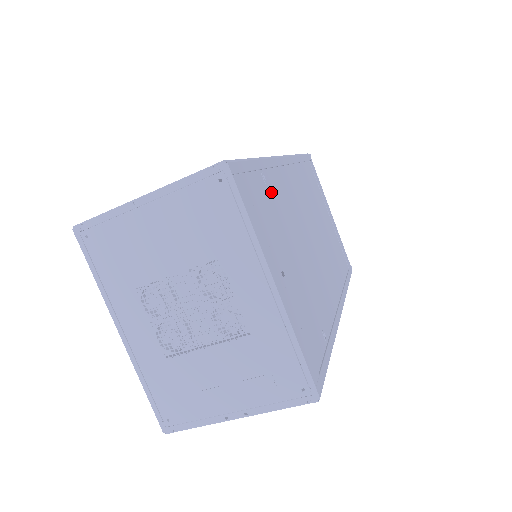
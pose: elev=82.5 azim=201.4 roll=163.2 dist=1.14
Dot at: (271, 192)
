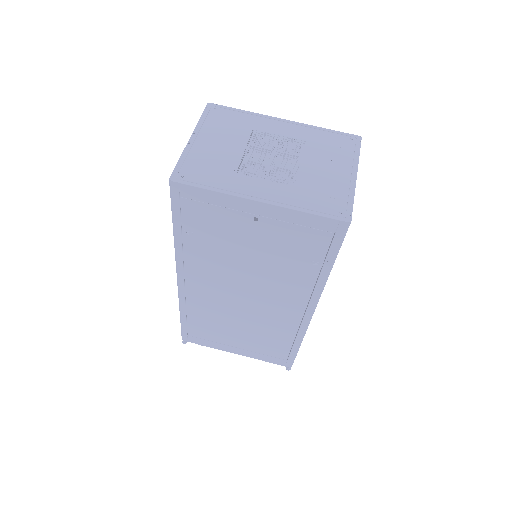
Dot at: occluded
